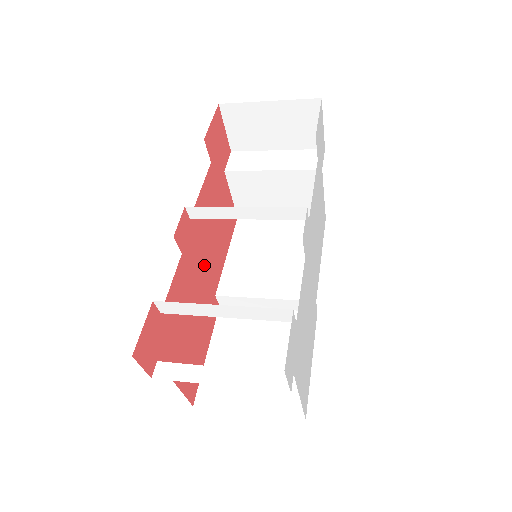
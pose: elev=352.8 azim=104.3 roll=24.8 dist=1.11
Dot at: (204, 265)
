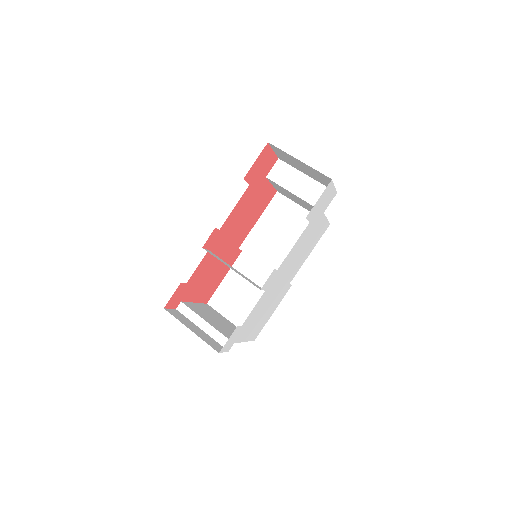
Dot at: (230, 241)
